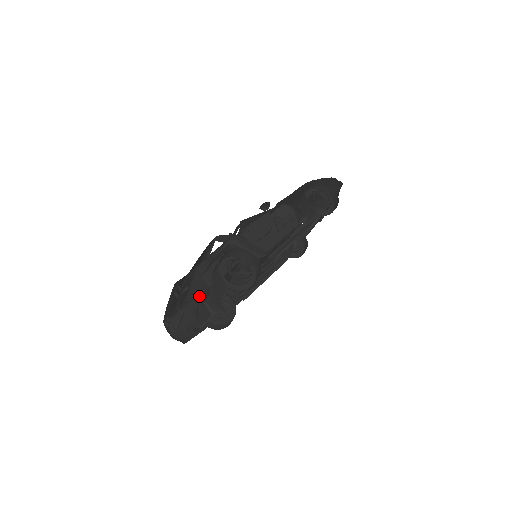
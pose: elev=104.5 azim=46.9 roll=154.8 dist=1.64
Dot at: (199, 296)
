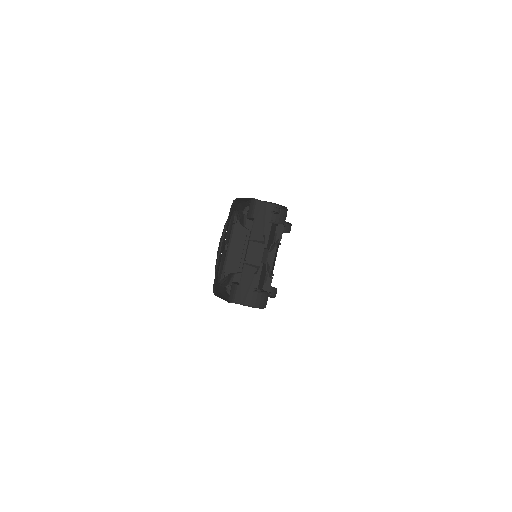
Dot at: (238, 257)
